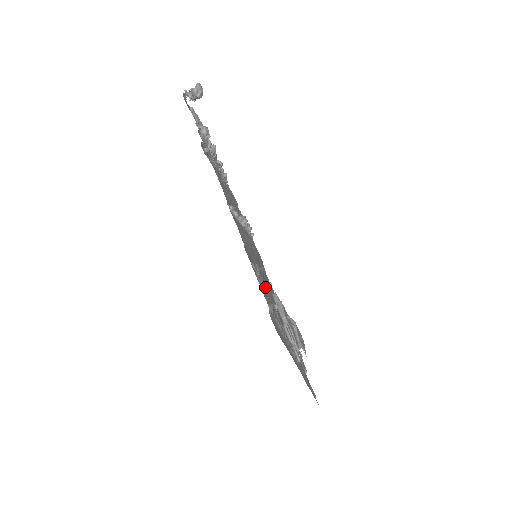
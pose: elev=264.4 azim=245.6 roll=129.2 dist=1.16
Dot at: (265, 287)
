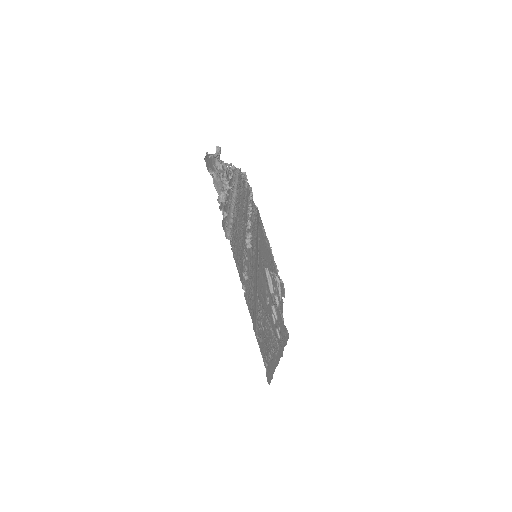
Dot at: (262, 300)
